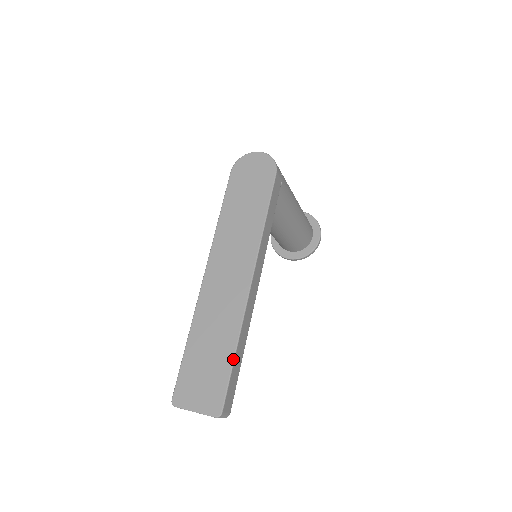
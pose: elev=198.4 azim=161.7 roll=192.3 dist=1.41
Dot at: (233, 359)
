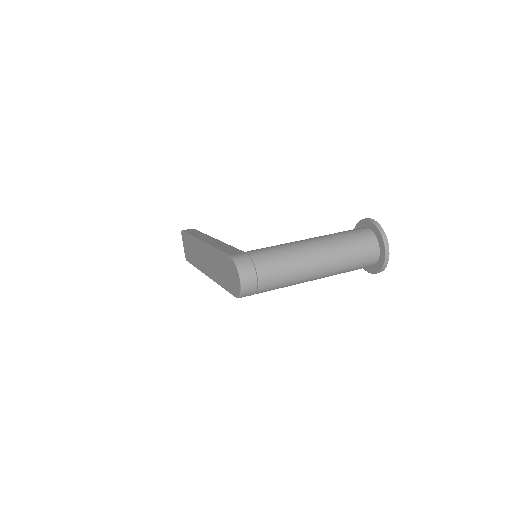
Dot at: (194, 266)
